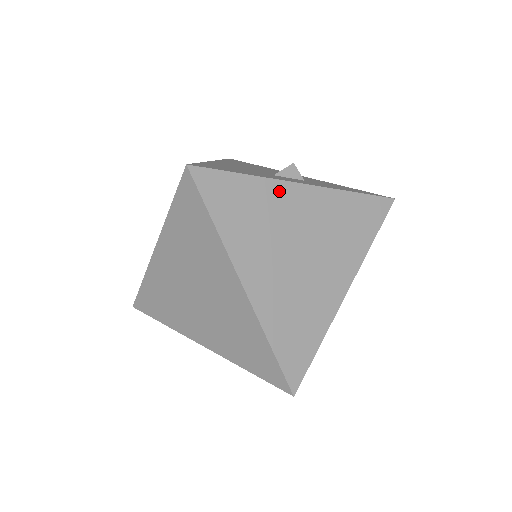
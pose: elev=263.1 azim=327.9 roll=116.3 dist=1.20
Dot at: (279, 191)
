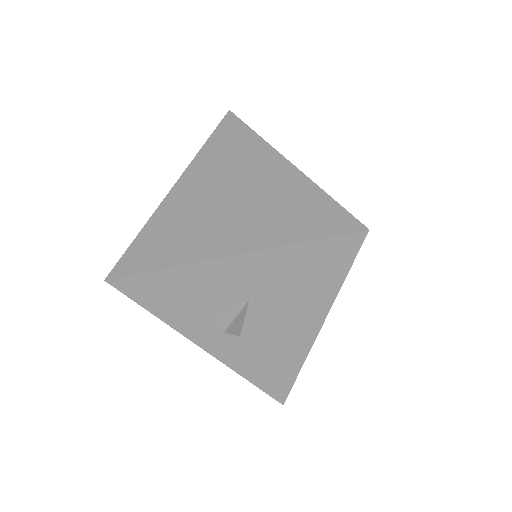
Dot at: occluded
